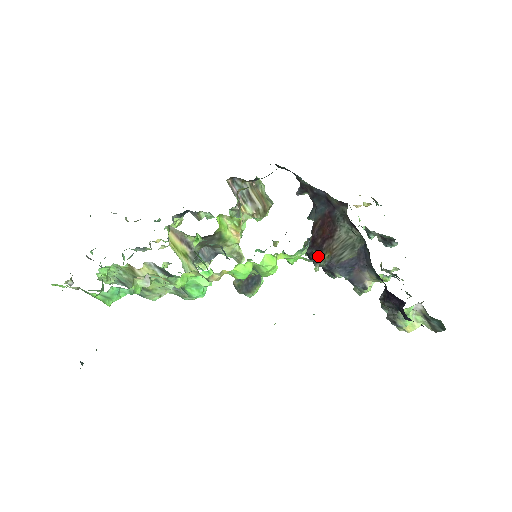
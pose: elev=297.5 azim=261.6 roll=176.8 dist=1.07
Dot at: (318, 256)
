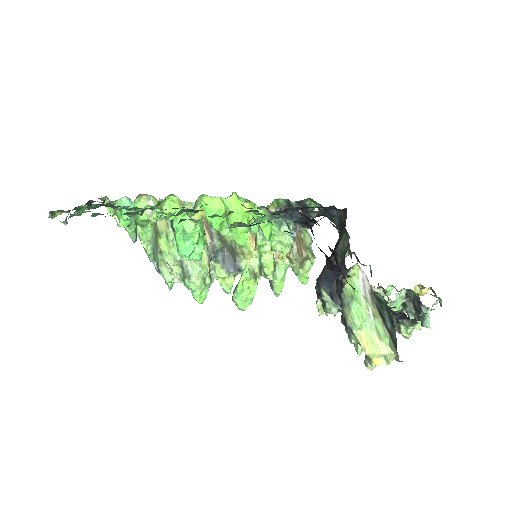
Dot at: occluded
